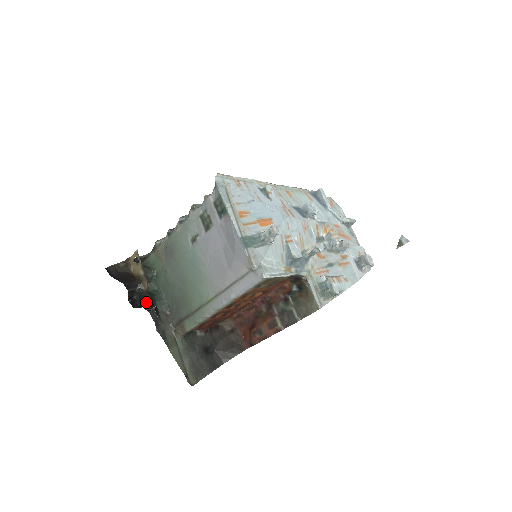
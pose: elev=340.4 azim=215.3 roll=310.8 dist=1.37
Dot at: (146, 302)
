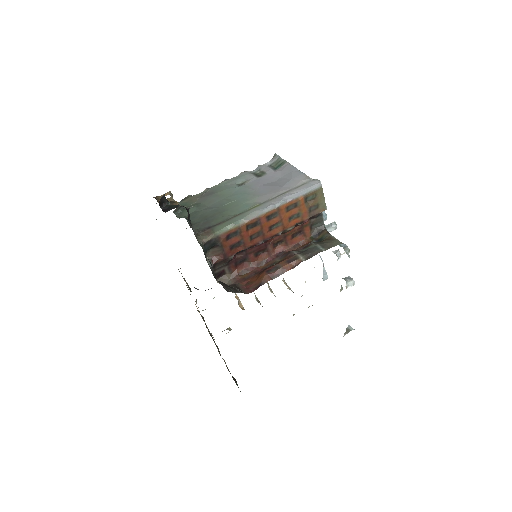
Dot at: (179, 206)
